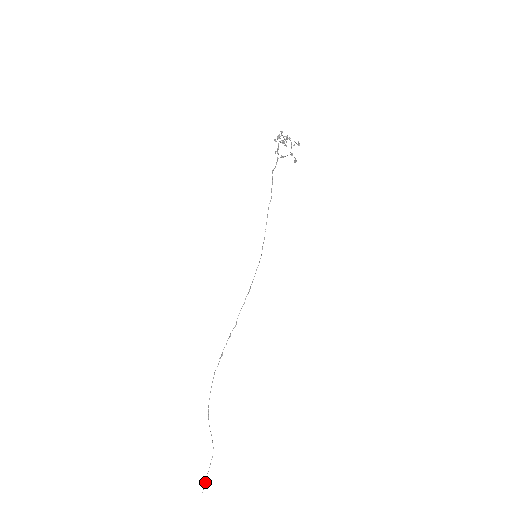
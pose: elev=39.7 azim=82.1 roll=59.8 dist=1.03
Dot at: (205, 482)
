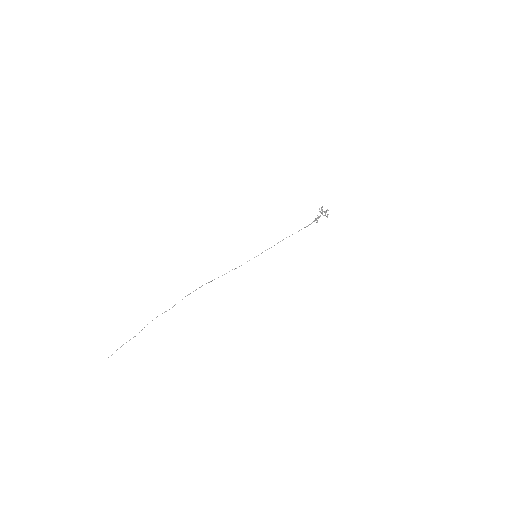
Dot at: occluded
